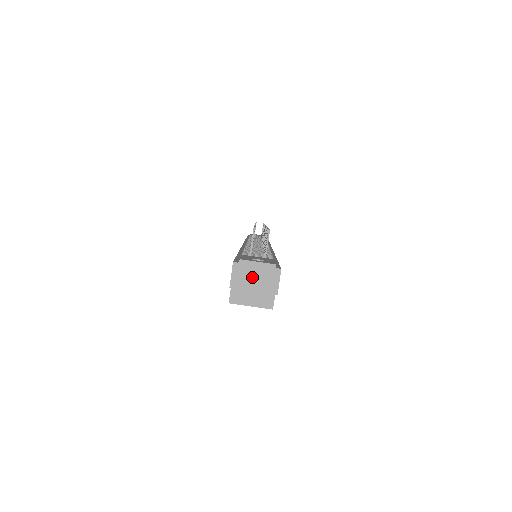
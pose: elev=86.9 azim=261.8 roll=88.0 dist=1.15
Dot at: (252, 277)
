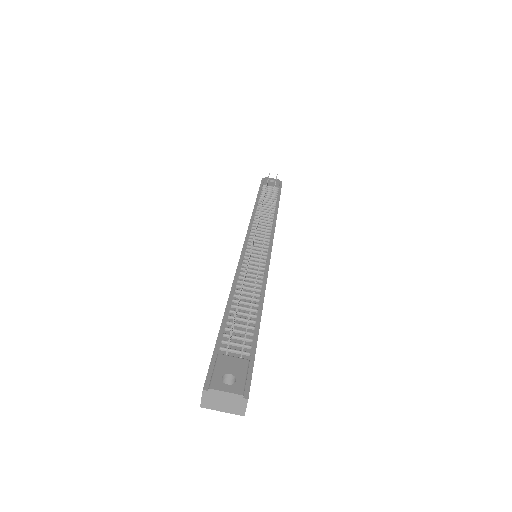
Dot at: (221, 402)
